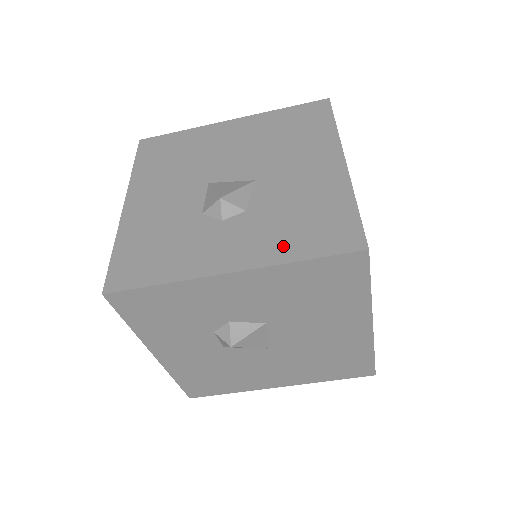
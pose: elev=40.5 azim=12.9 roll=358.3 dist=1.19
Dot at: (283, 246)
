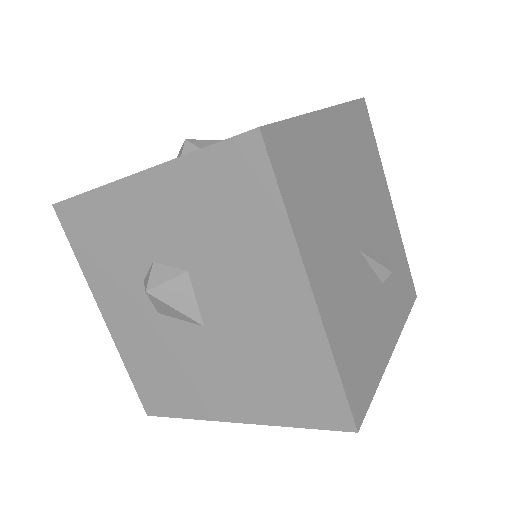
Dot at: occluded
